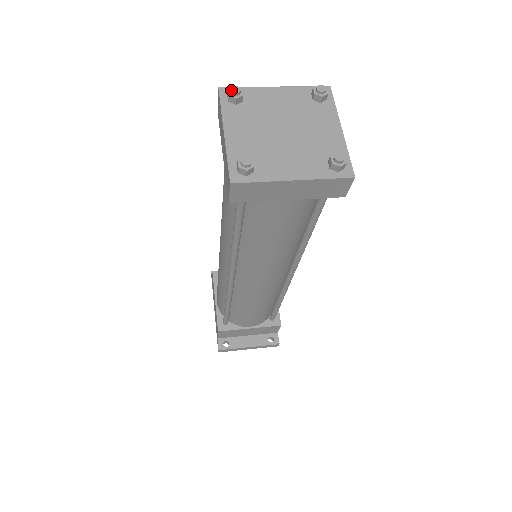
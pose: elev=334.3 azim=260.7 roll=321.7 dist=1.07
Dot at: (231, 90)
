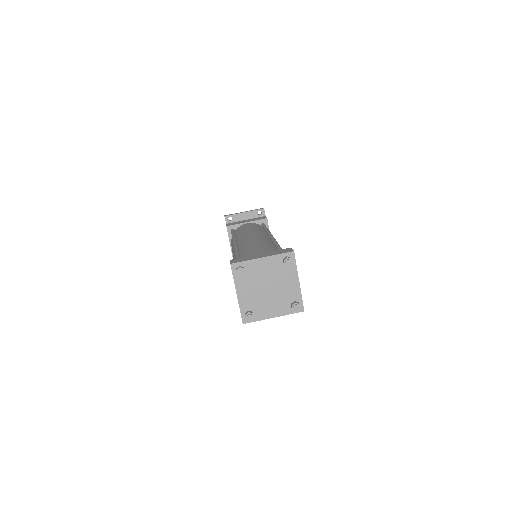
Dot at: (238, 273)
